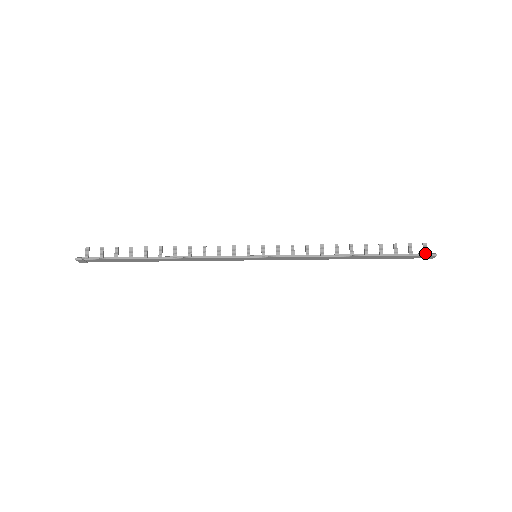
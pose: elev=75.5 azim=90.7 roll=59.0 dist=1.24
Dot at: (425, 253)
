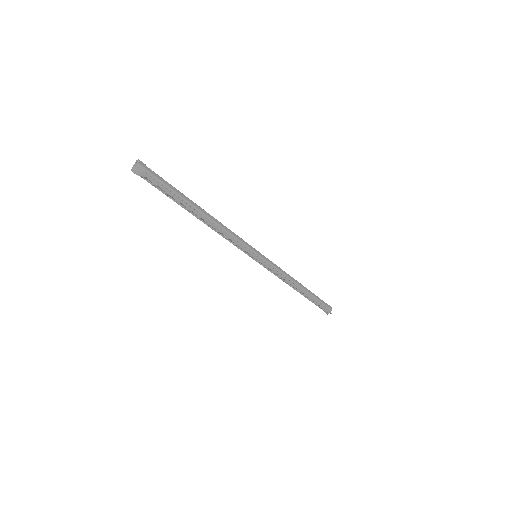
Dot at: (325, 312)
